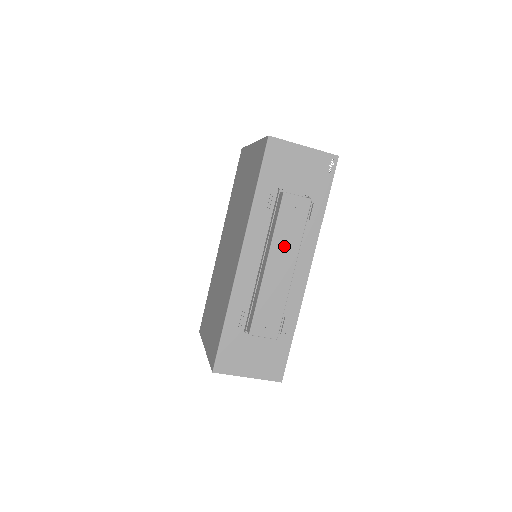
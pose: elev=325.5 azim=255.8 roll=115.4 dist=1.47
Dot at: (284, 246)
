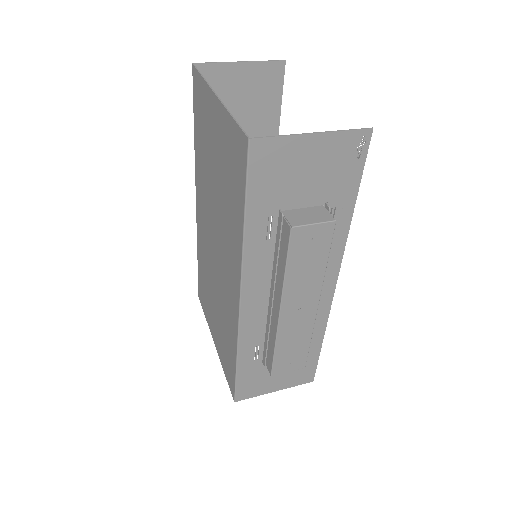
Dot at: (301, 287)
